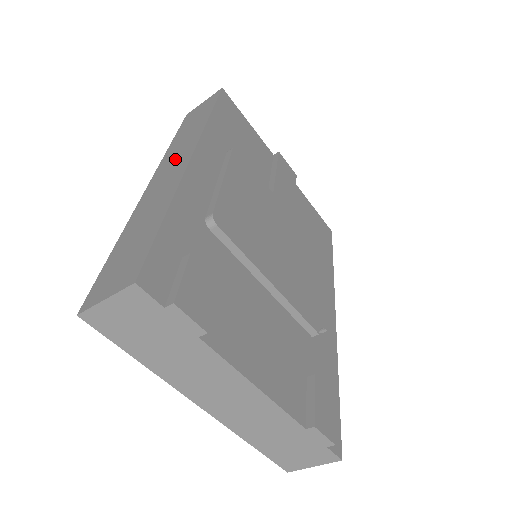
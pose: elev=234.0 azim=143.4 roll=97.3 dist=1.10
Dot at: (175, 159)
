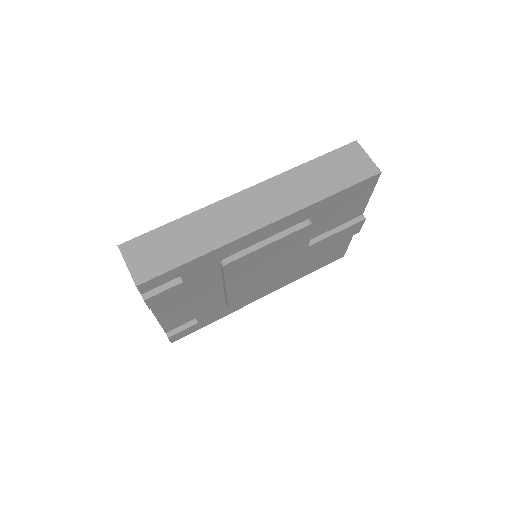
Dot at: (270, 201)
